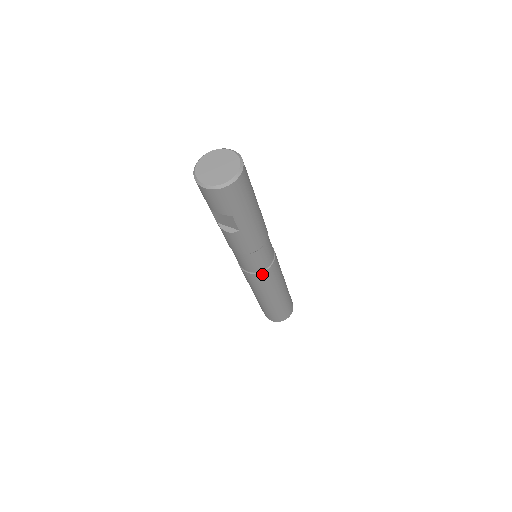
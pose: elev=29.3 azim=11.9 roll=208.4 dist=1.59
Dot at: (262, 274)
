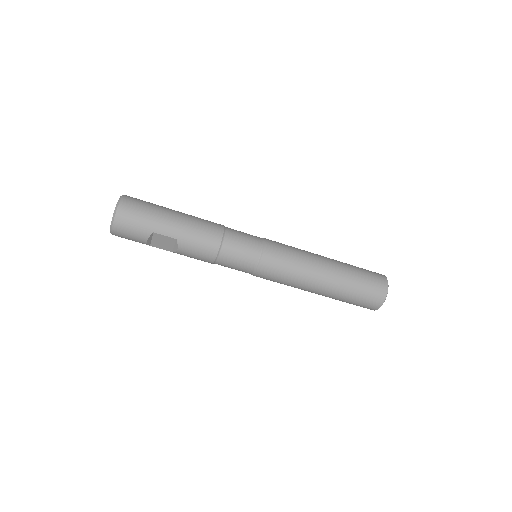
Dot at: (264, 262)
